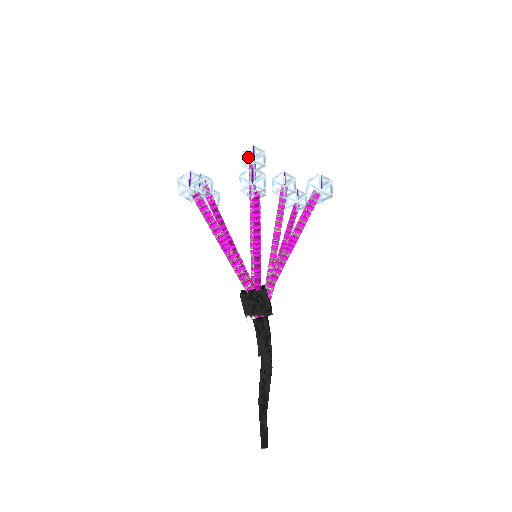
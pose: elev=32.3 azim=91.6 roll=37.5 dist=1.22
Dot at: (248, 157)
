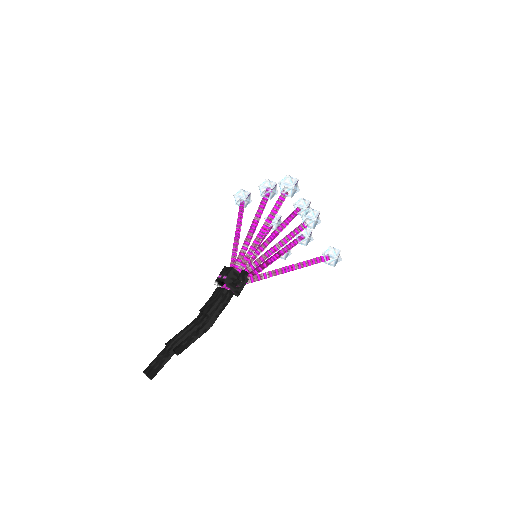
Dot at: (305, 203)
